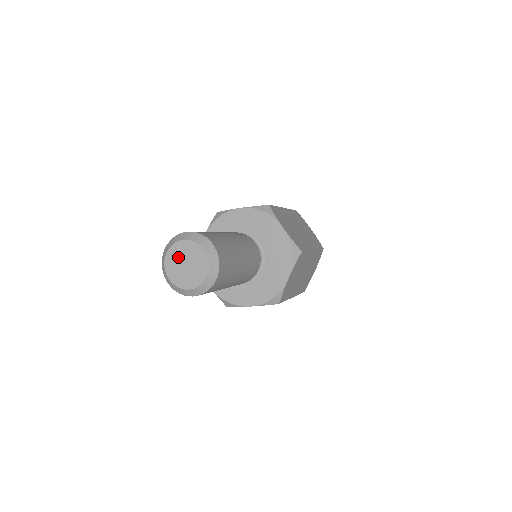
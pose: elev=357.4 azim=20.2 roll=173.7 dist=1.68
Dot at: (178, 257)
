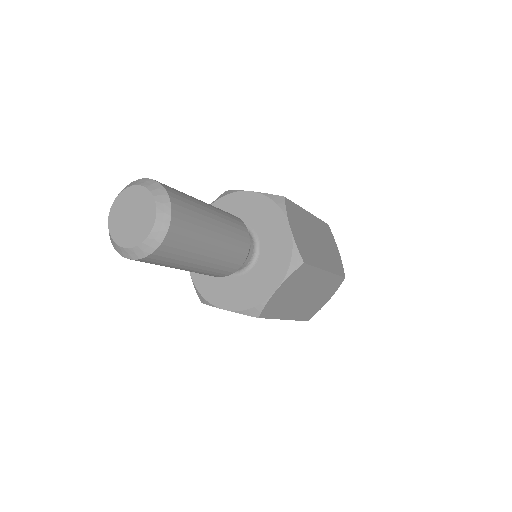
Dot at: (126, 205)
